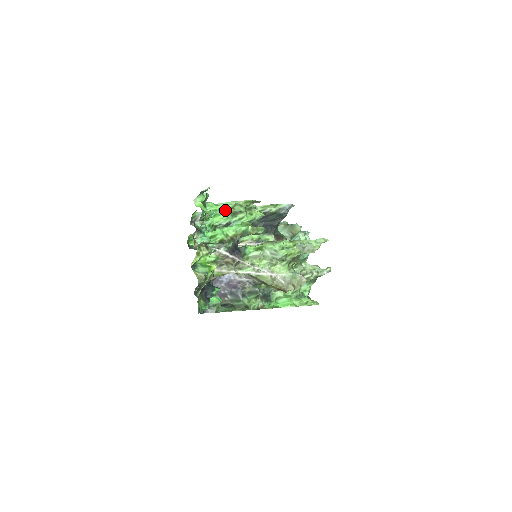
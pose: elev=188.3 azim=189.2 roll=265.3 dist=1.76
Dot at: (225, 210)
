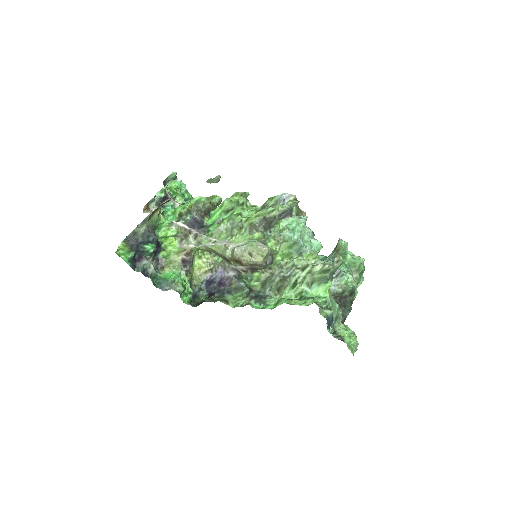
Dot at: (219, 209)
